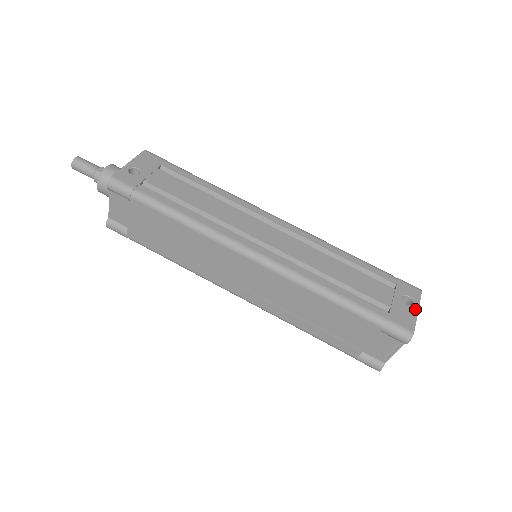
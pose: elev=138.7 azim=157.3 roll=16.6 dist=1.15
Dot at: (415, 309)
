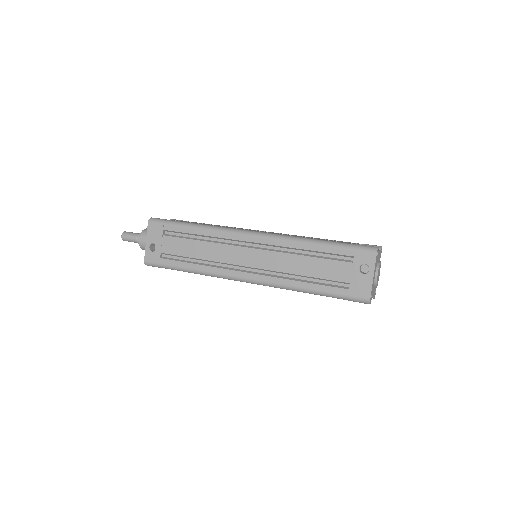
Dot at: (371, 276)
